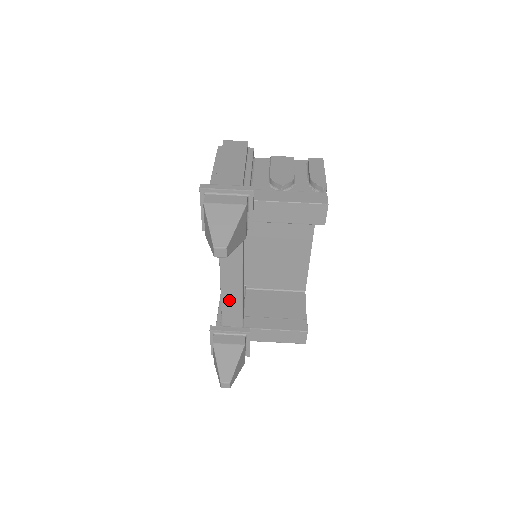
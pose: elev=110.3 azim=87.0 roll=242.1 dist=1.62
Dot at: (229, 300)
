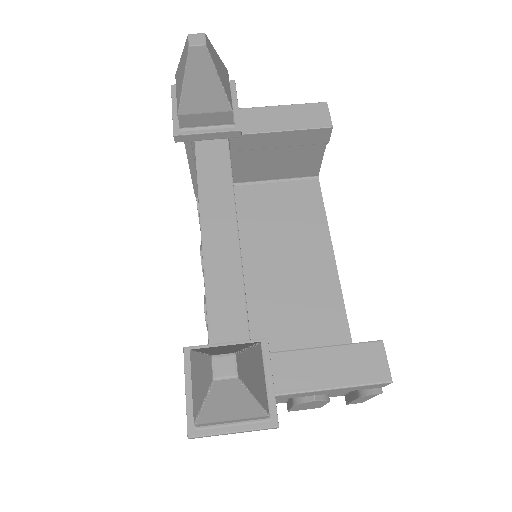
Dot at: (219, 280)
